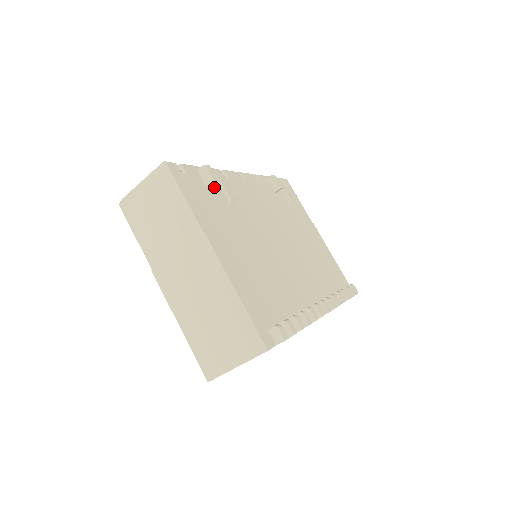
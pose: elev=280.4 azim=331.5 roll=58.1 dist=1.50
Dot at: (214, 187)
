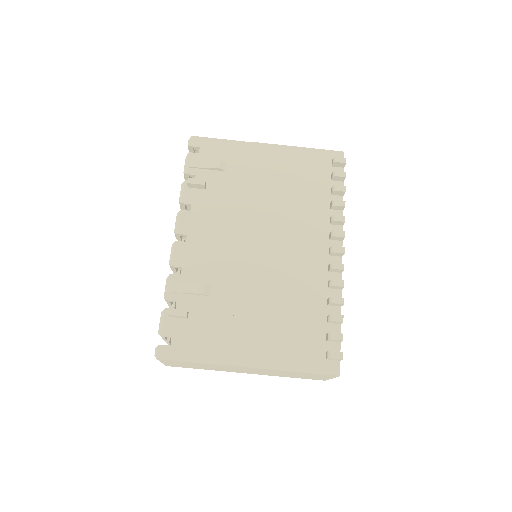
Dot at: (188, 305)
